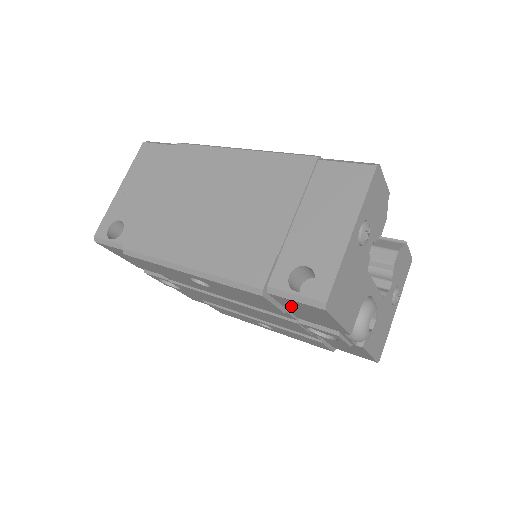
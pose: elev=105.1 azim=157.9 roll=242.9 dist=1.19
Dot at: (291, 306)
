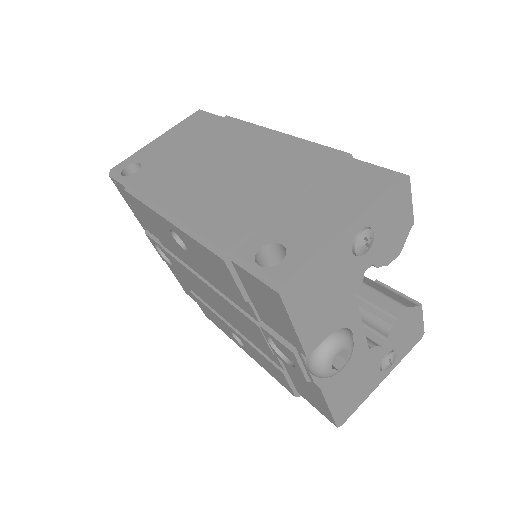
Dot at: (252, 290)
